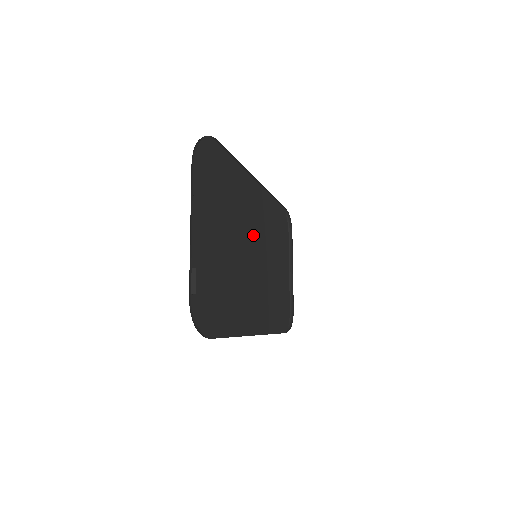
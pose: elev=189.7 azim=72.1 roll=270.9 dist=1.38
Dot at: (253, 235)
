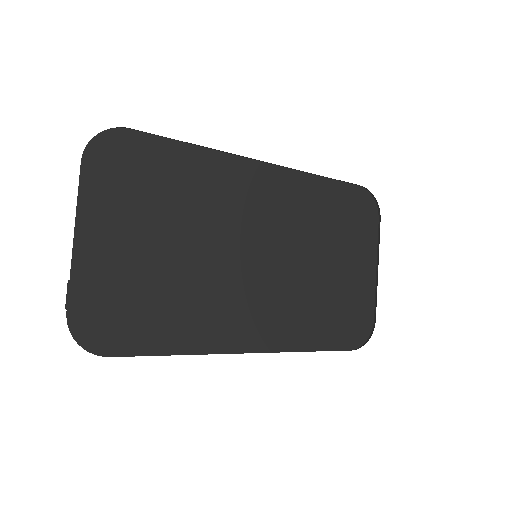
Dot at: (249, 231)
